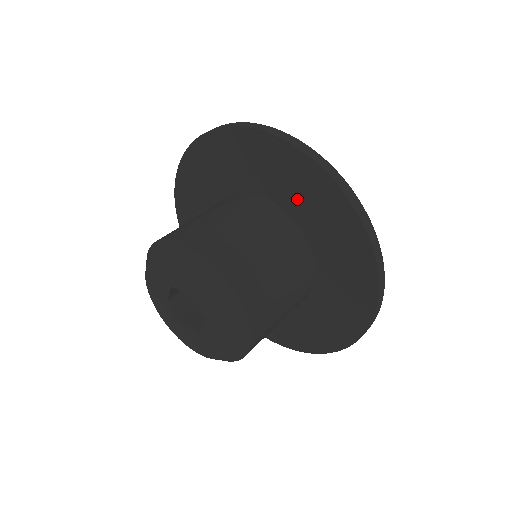
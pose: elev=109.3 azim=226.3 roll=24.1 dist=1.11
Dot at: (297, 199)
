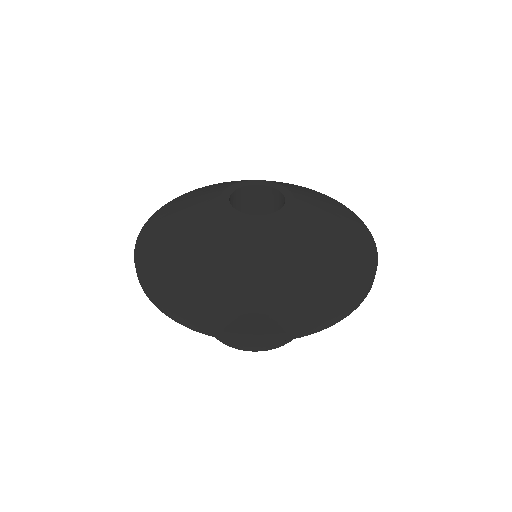
Dot at: occluded
